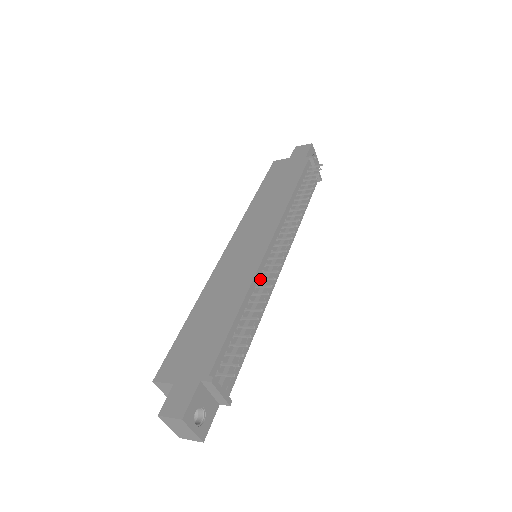
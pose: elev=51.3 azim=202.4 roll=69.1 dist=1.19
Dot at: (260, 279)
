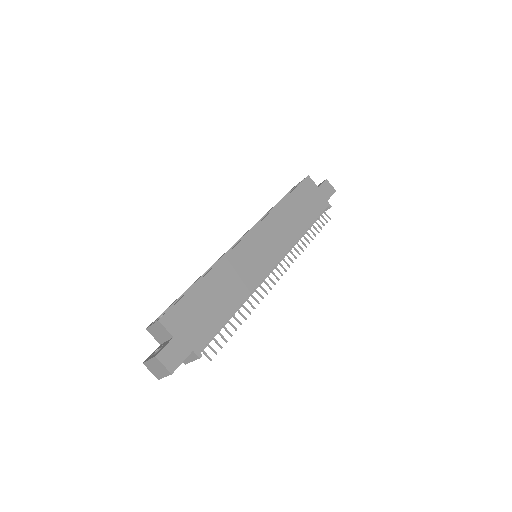
Dot at: (255, 289)
